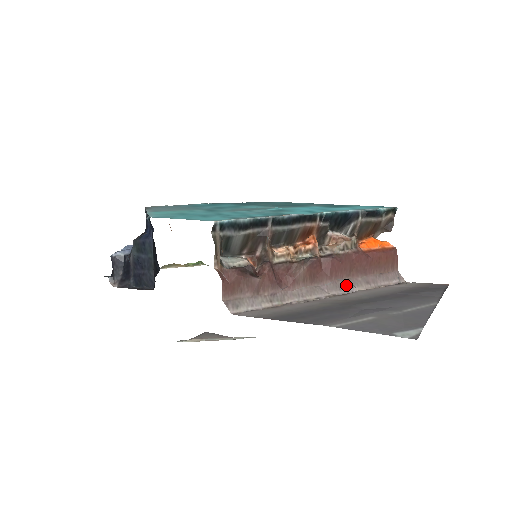
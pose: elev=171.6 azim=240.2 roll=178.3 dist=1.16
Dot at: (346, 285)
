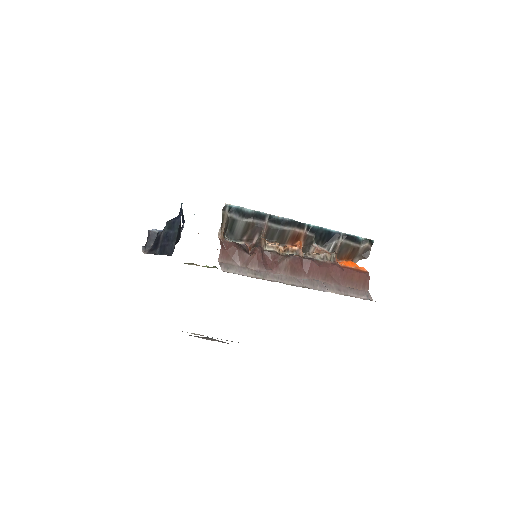
Dot at: (320, 285)
